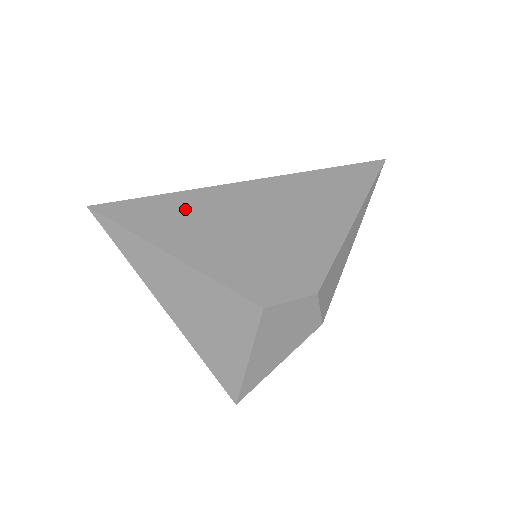
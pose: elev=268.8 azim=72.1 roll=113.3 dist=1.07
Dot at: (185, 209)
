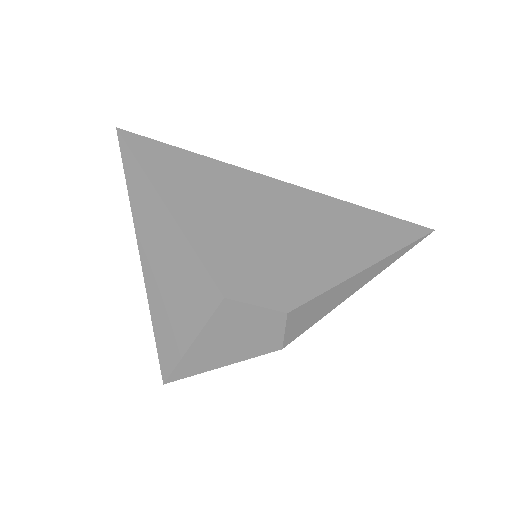
Dot at: (205, 174)
